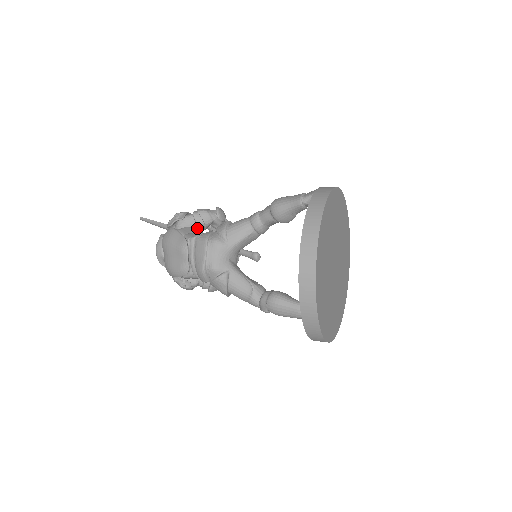
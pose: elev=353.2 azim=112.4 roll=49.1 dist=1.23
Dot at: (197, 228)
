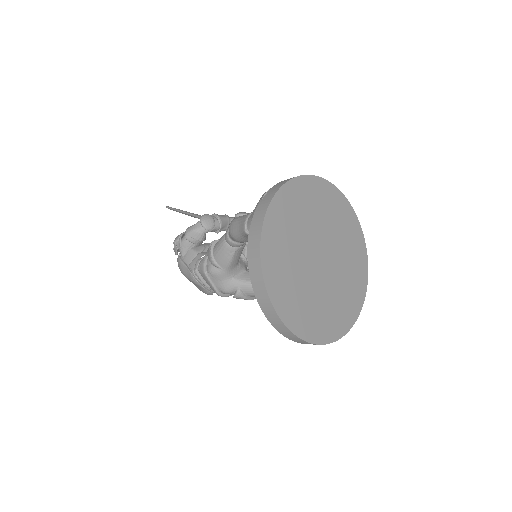
Dot at: (198, 243)
